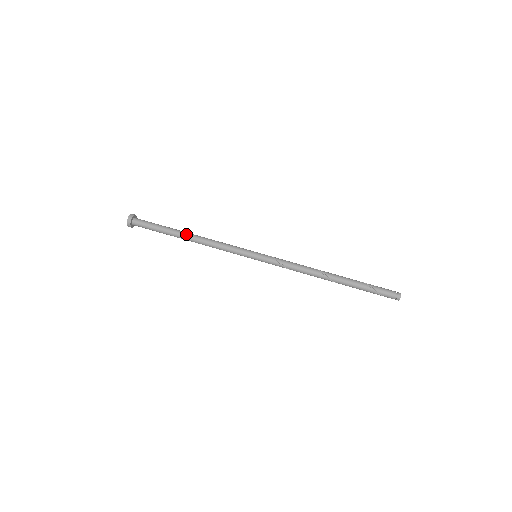
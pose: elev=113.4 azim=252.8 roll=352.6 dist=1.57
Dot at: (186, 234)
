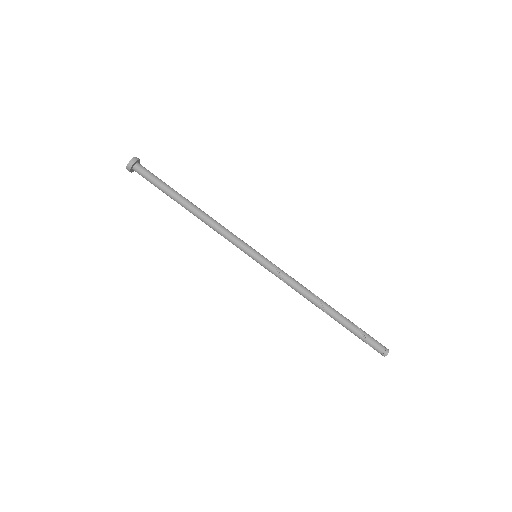
Dot at: (189, 203)
